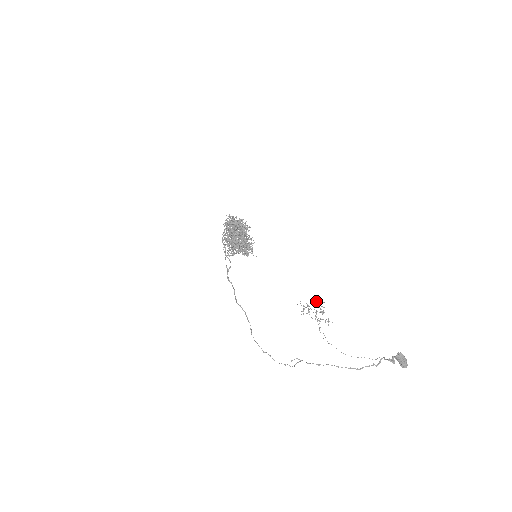
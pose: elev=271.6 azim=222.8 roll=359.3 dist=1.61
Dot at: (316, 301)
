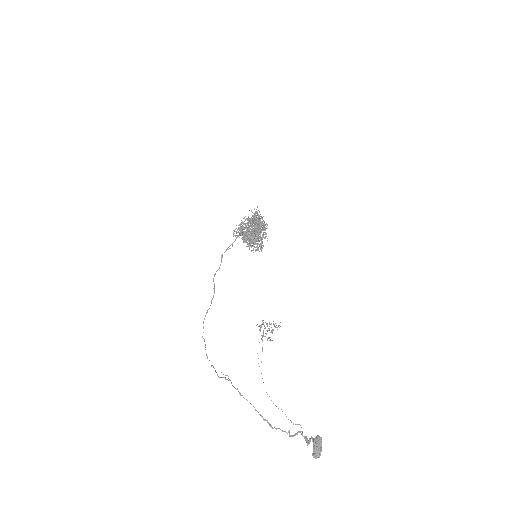
Dot at: (275, 323)
